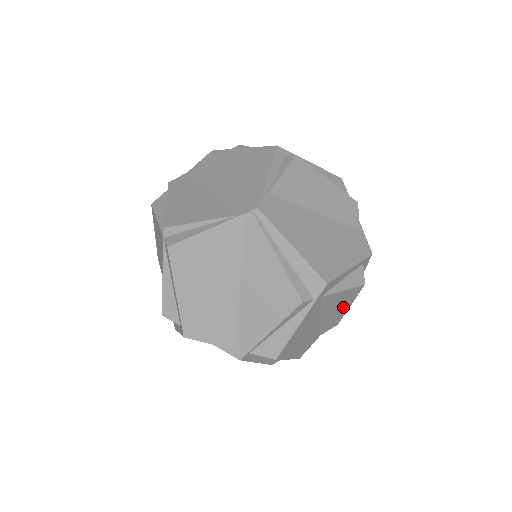
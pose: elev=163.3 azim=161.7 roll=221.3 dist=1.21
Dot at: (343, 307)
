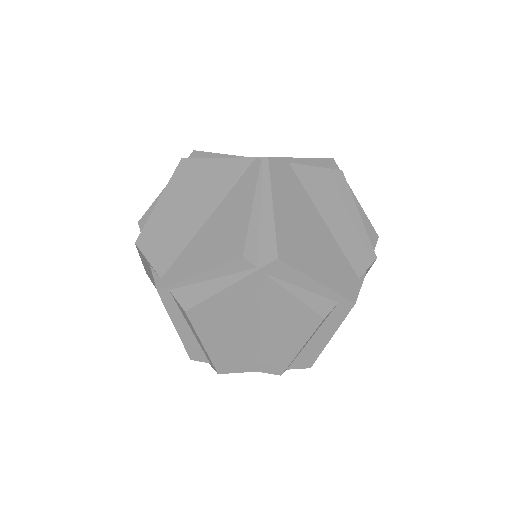
Dot at: (292, 339)
